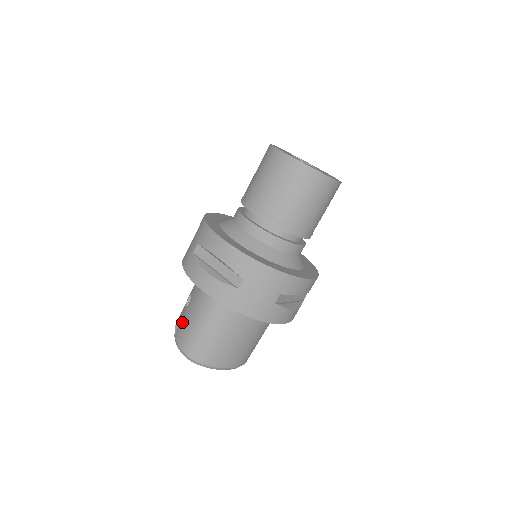
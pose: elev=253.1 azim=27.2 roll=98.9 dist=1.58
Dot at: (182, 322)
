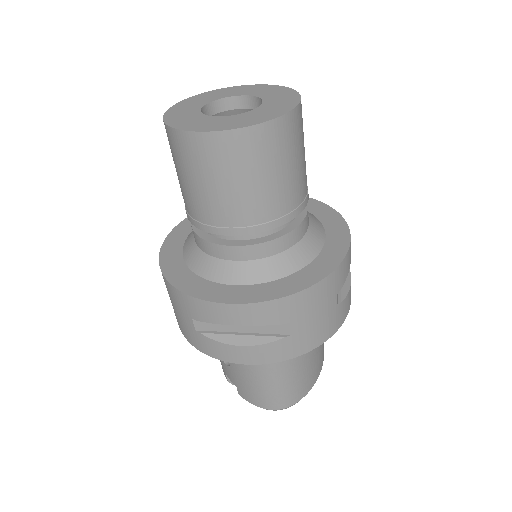
Dot at: (238, 383)
